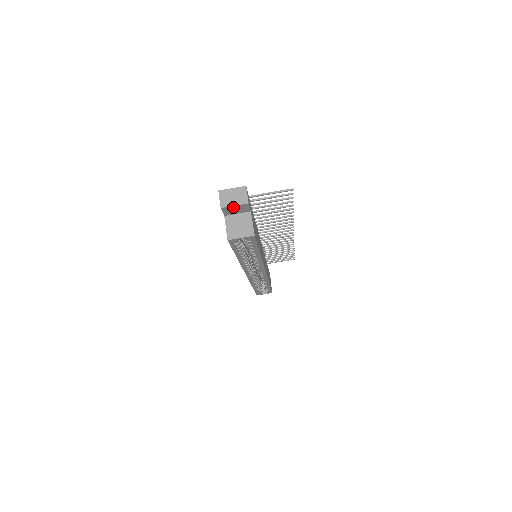
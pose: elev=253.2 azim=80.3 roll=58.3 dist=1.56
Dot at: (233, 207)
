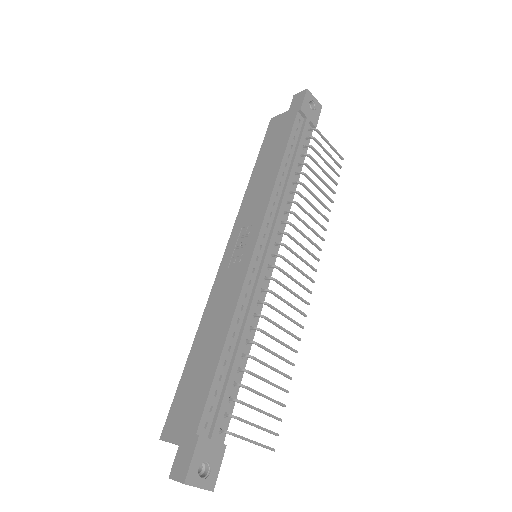
Dot at: occluded
